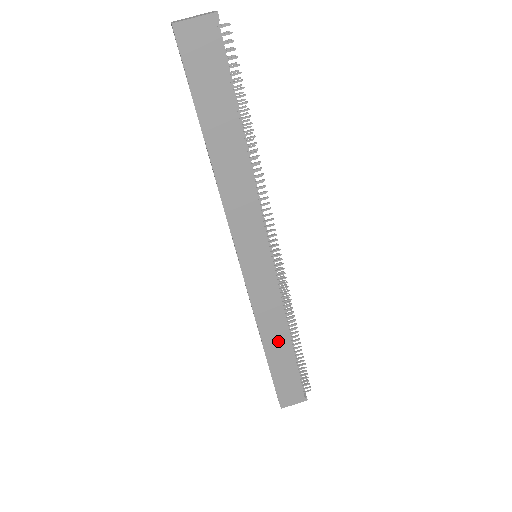
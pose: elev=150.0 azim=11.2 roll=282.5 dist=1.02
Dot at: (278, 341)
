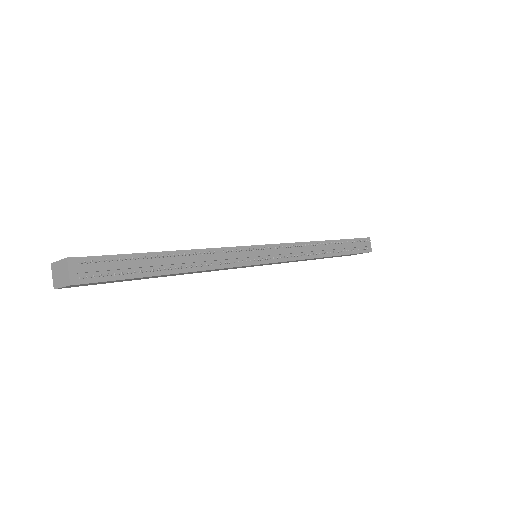
Dot at: occluded
